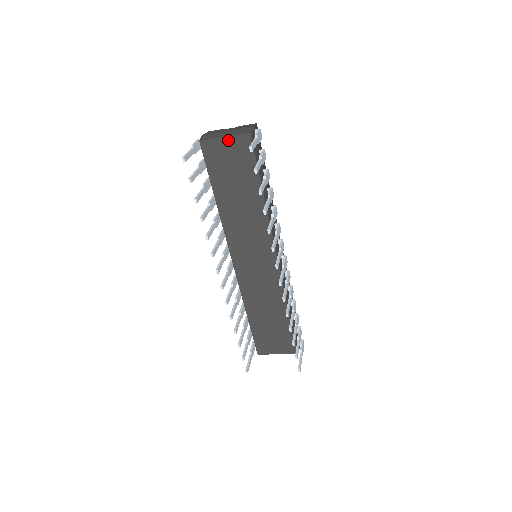
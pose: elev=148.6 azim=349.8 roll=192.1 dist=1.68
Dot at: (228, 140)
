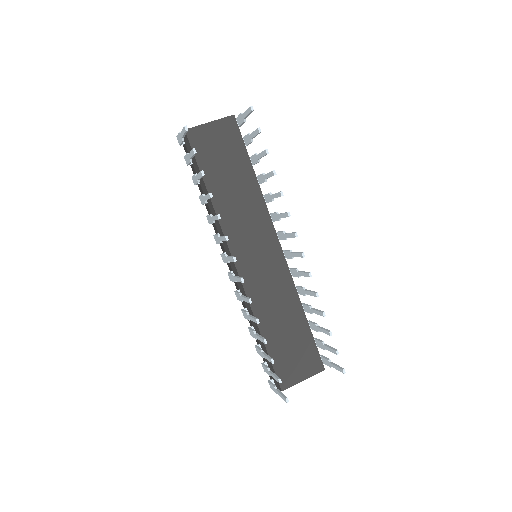
Dot at: (214, 125)
